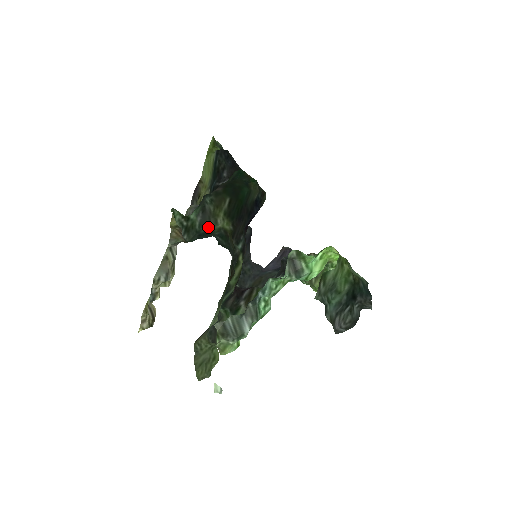
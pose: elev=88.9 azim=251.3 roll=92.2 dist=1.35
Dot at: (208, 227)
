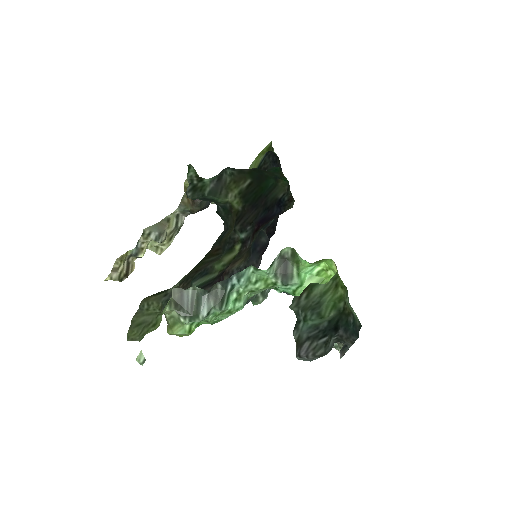
Dot at: (217, 197)
